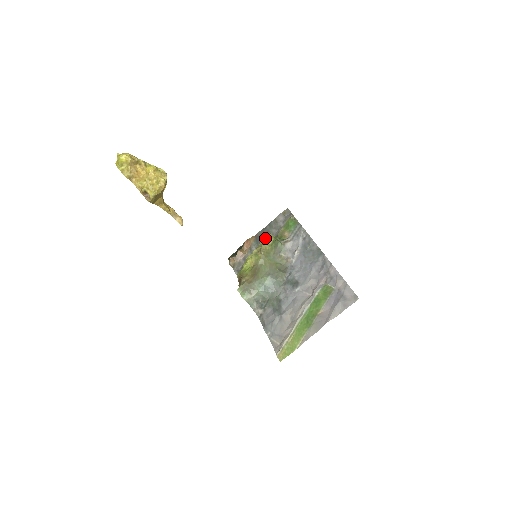
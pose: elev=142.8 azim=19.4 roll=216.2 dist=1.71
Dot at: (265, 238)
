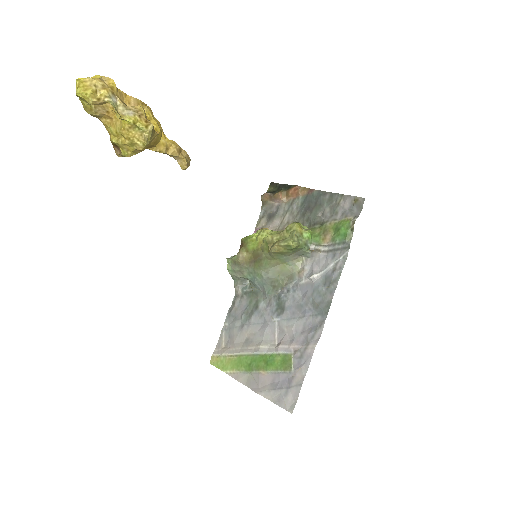
Dot at: (289, 234)
